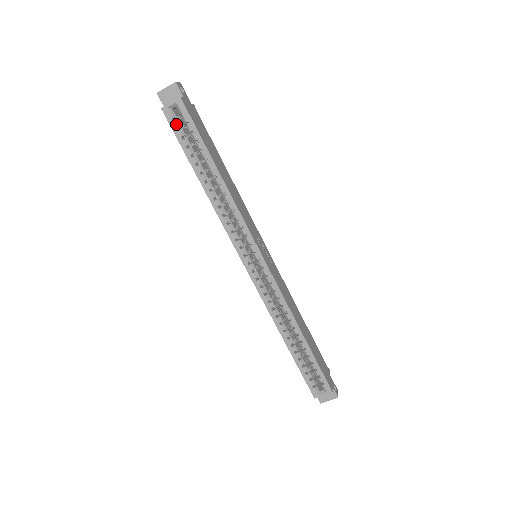
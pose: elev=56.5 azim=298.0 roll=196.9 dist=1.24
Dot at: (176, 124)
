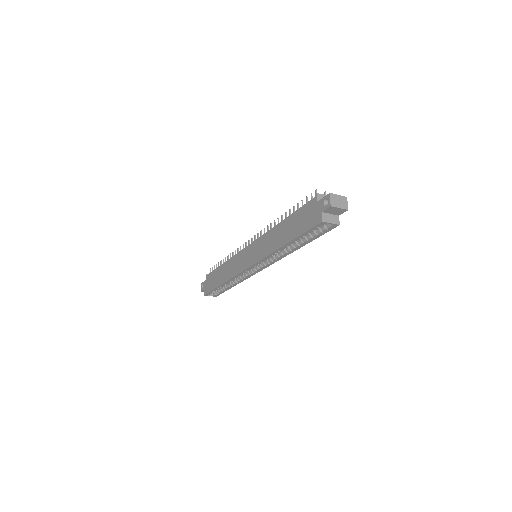
Dot at: occluded
